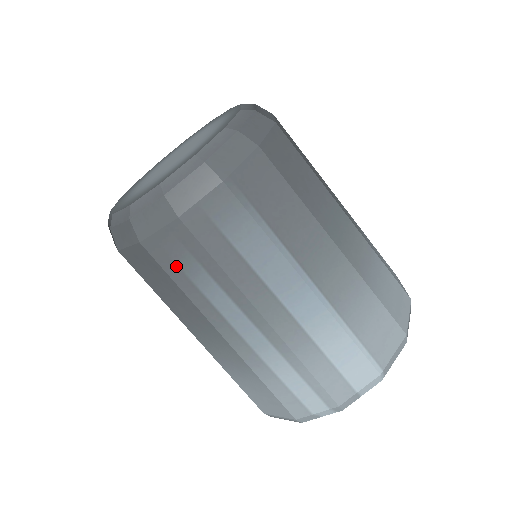
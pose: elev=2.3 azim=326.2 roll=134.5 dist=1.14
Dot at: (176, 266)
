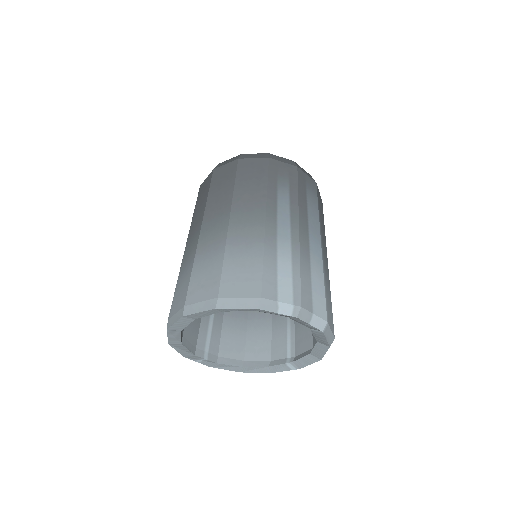
Dot at: (276, 176)
